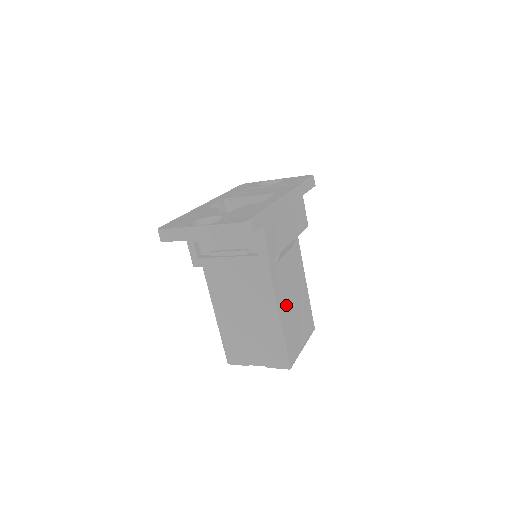
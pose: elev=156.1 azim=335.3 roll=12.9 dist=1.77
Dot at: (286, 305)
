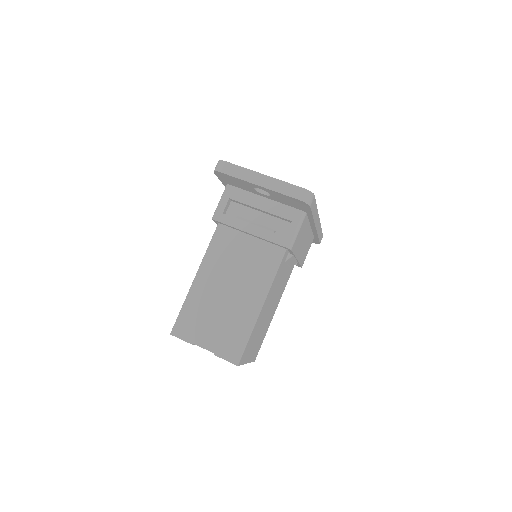
Dot at: (267, 305)
